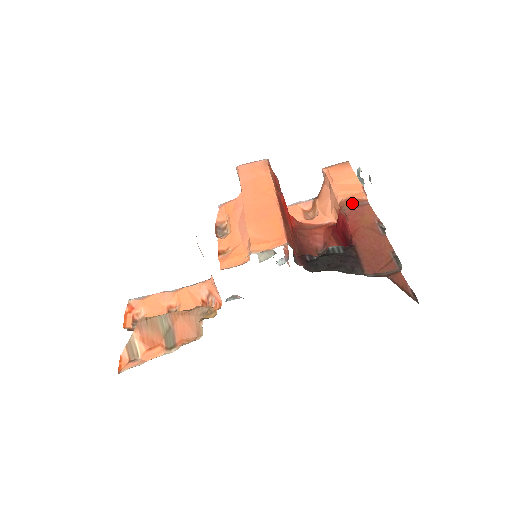
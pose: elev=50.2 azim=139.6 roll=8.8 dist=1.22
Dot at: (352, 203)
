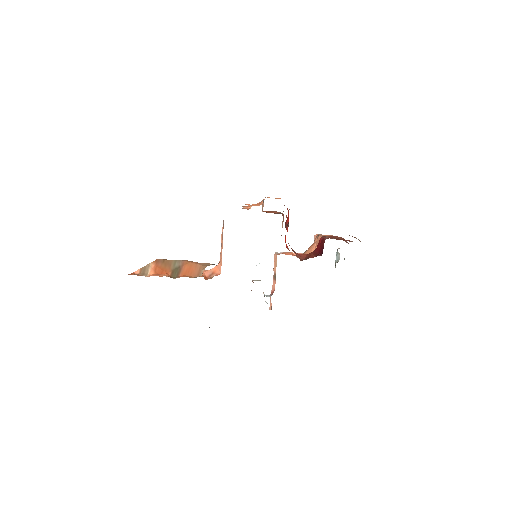
Dot at: occluded
